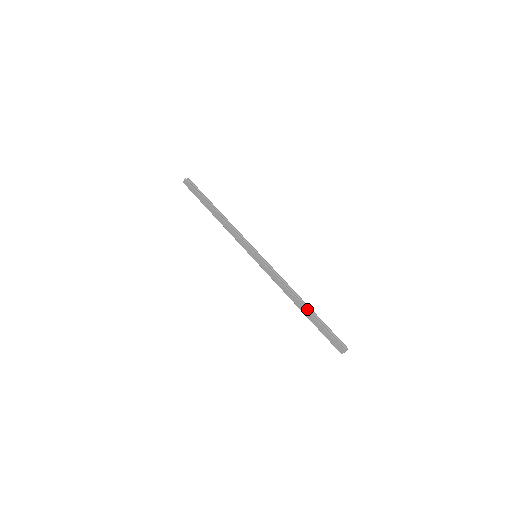
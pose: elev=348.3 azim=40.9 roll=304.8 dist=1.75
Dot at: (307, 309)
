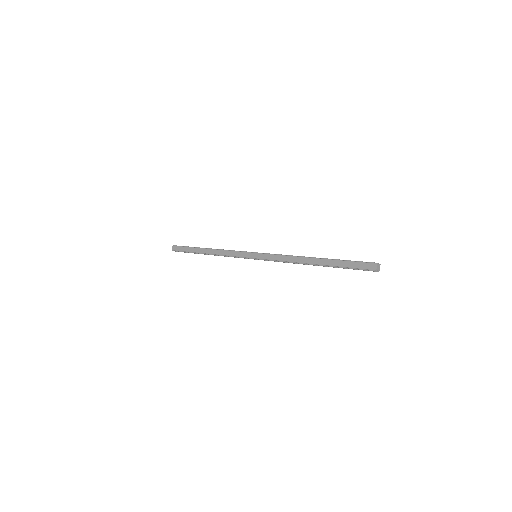
Dot at: (322, 258)
